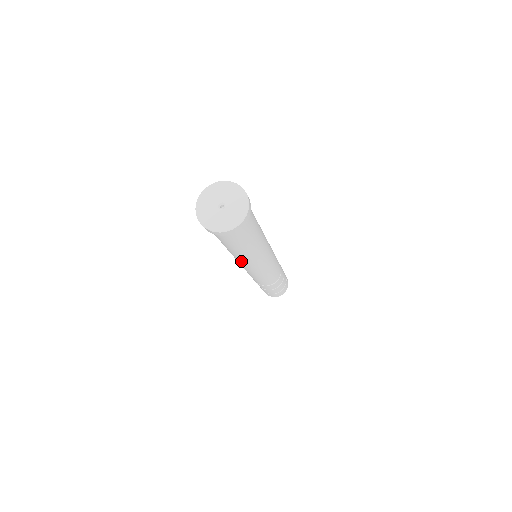
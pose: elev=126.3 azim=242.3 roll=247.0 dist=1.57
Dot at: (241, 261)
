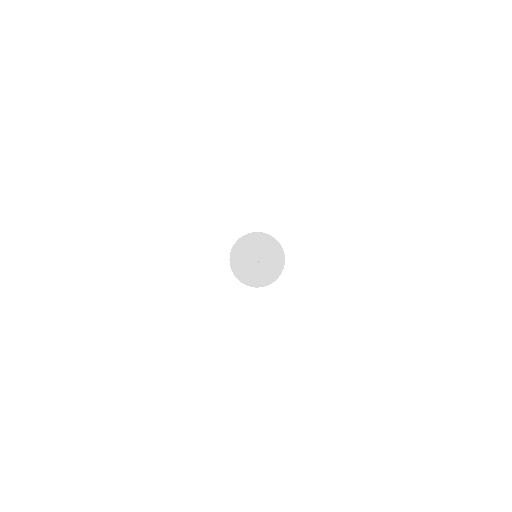
Dot at: occluded
